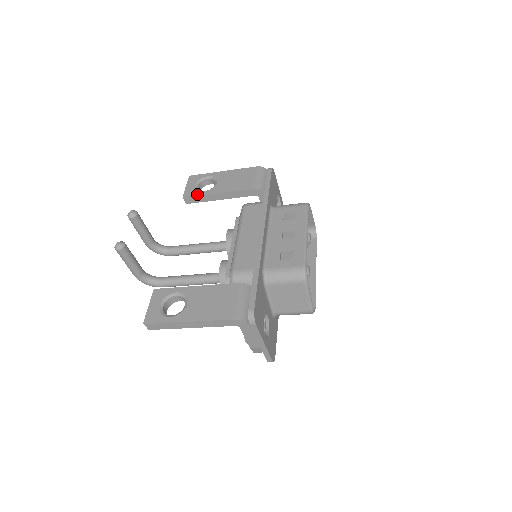
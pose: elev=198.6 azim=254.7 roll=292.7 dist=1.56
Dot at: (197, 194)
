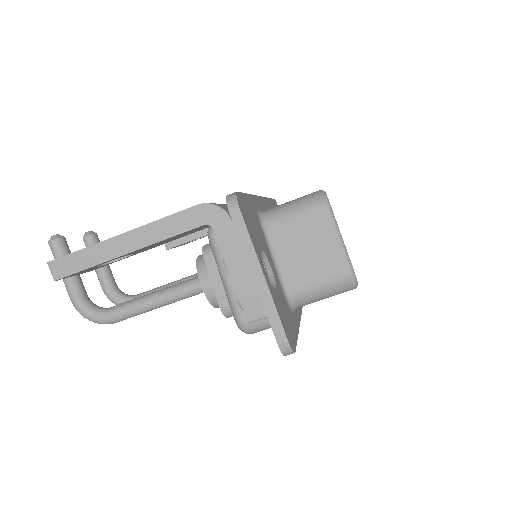
Dot at: occluded
